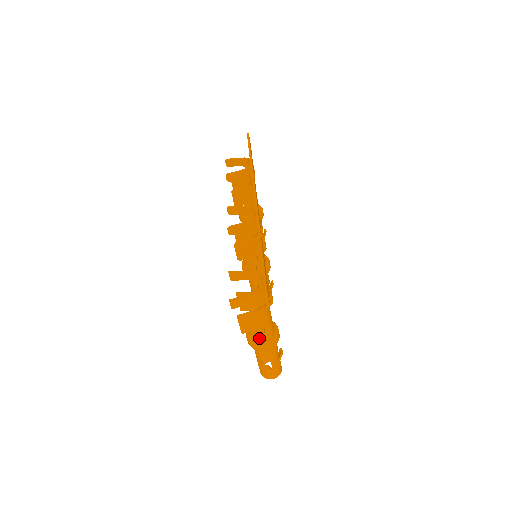
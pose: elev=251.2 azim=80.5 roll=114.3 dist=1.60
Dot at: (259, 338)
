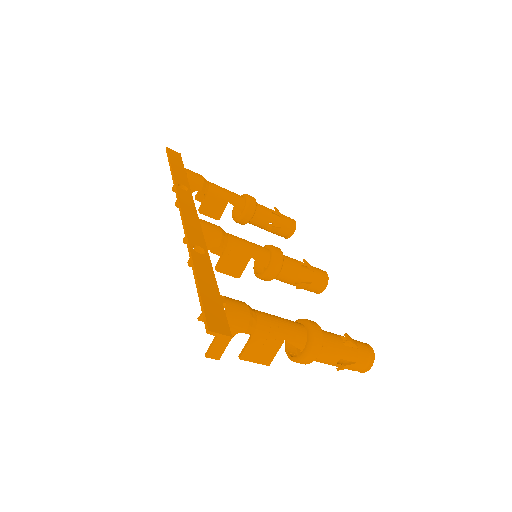
Dot at: occluded
